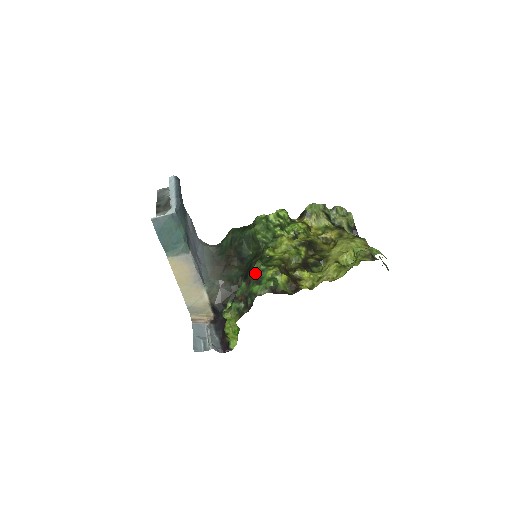
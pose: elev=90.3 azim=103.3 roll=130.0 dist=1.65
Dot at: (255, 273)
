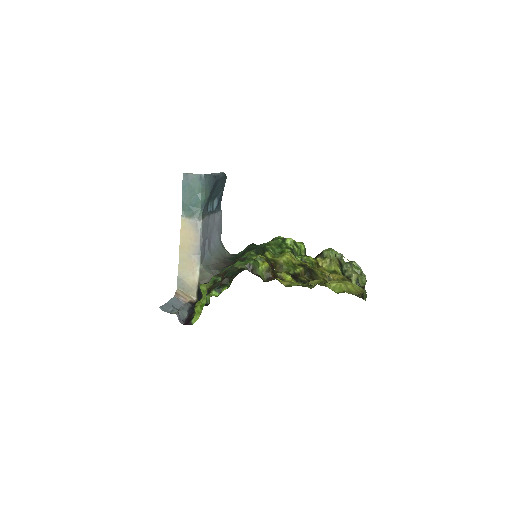
Dot at: (244, 256)
